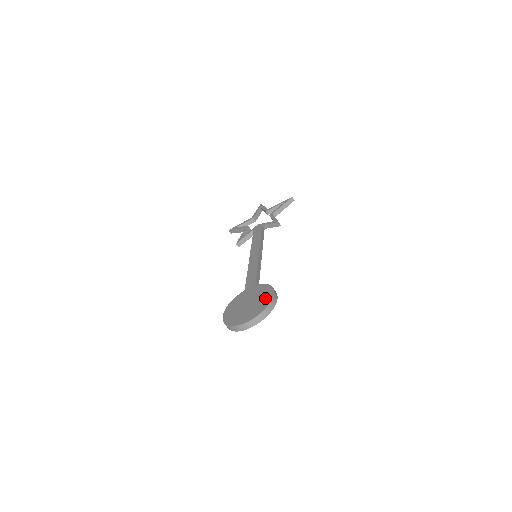
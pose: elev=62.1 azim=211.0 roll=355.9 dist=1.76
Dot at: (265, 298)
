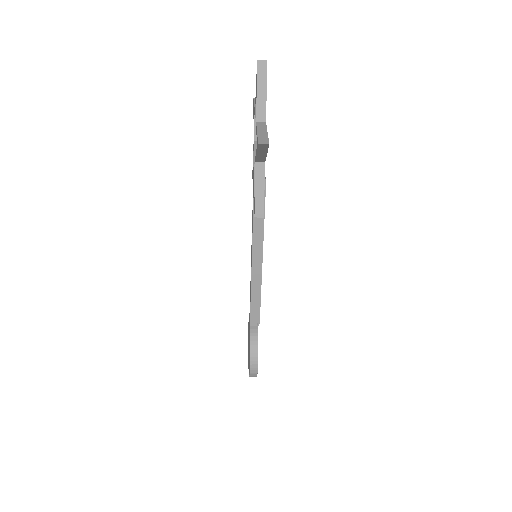
Dot at: (249, 364)
